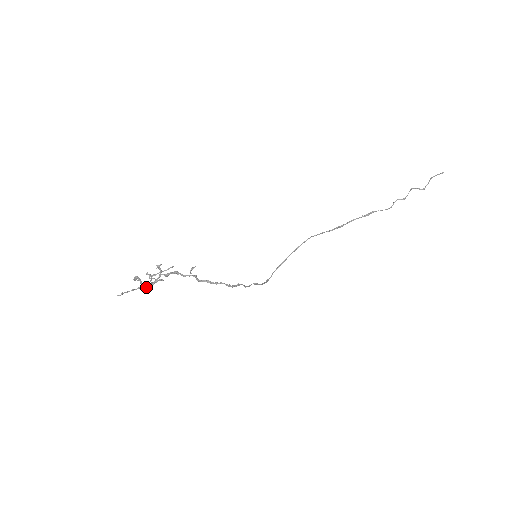
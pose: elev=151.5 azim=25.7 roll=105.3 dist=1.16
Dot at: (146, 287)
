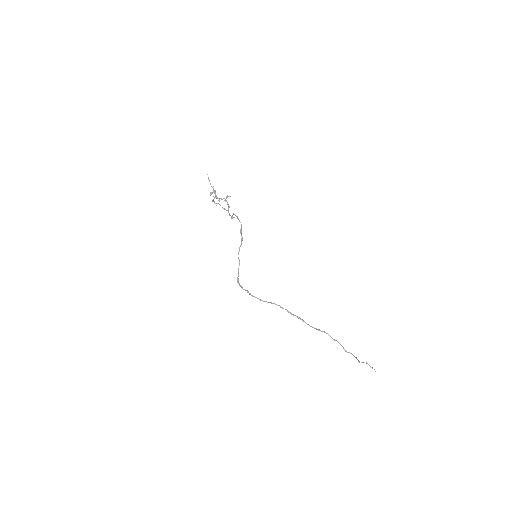
Dot at: (215, 191)
